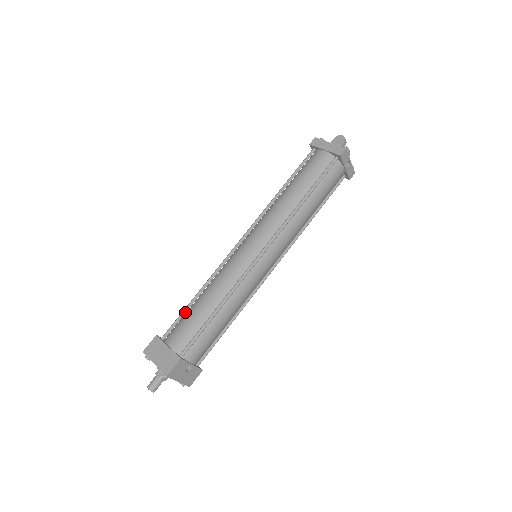
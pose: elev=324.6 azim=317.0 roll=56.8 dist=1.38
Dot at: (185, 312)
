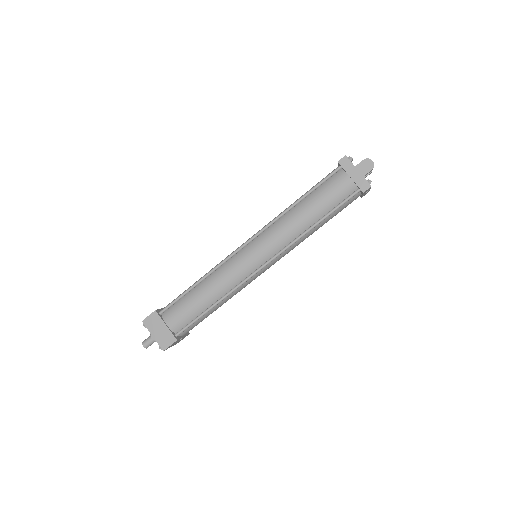
Dot at: (183, 296)
